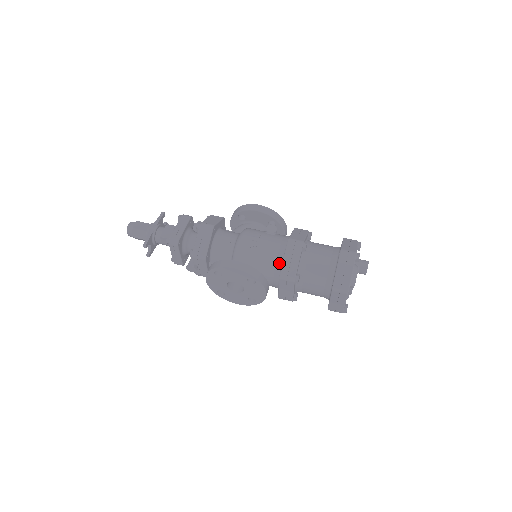
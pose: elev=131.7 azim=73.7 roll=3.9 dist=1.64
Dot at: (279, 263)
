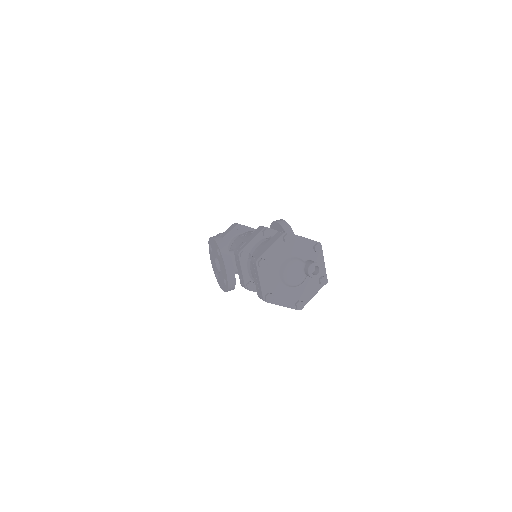
Dot at: occluded
